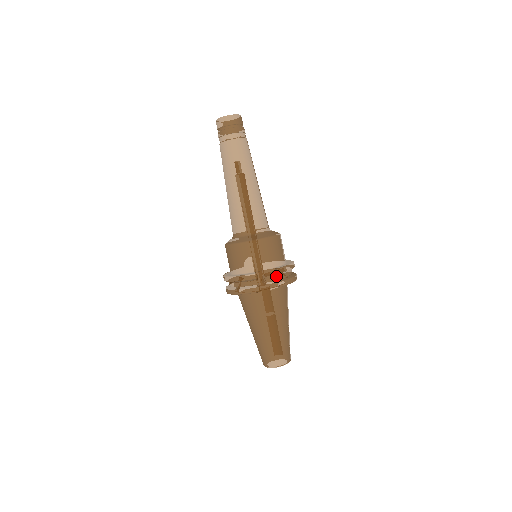
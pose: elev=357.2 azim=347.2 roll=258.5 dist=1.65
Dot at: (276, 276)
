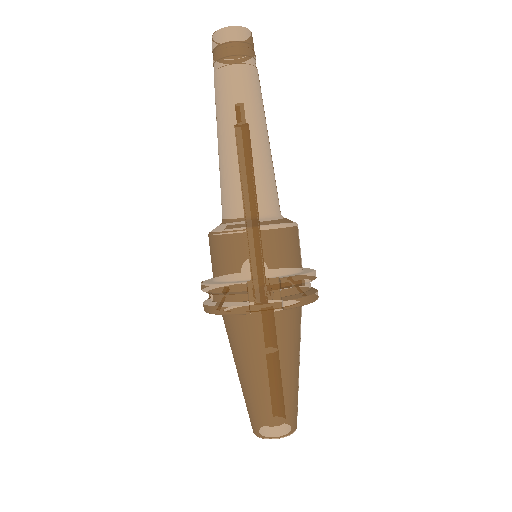
Dot at: (280, 290)
